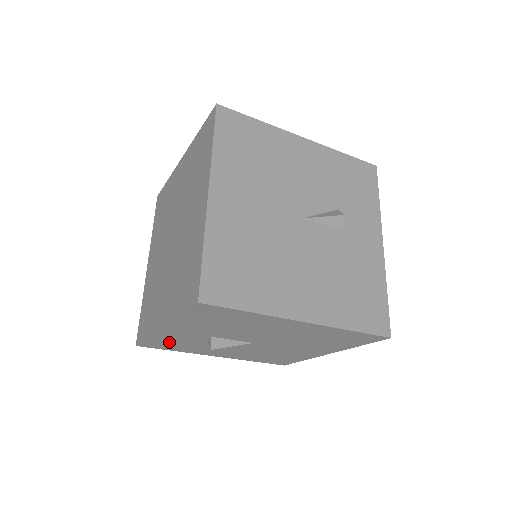
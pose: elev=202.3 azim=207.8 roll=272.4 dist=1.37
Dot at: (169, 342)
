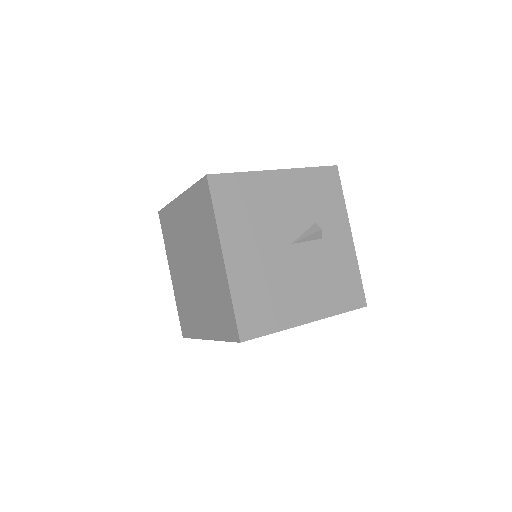
Dot at: occluded
